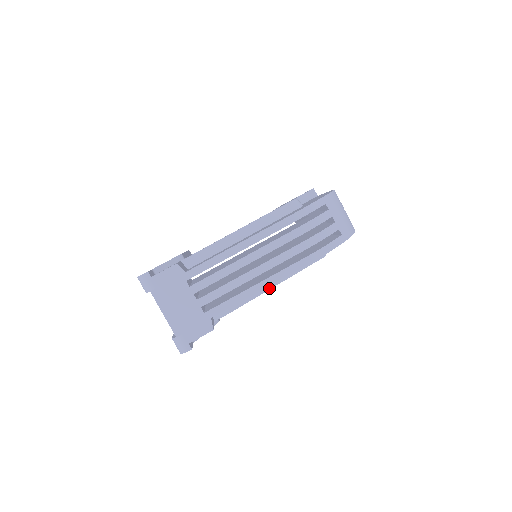
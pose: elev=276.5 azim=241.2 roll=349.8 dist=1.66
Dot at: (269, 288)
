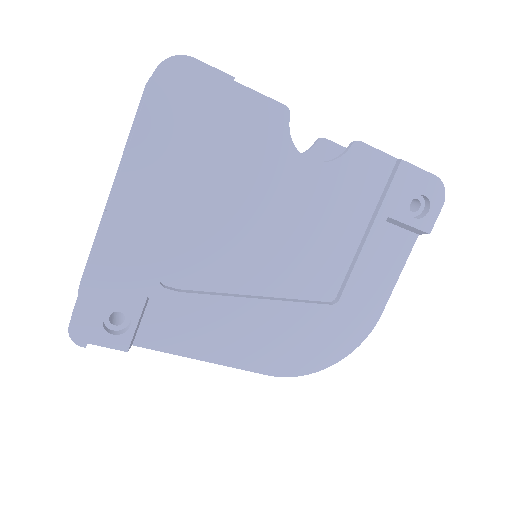
Dot at: occluded
